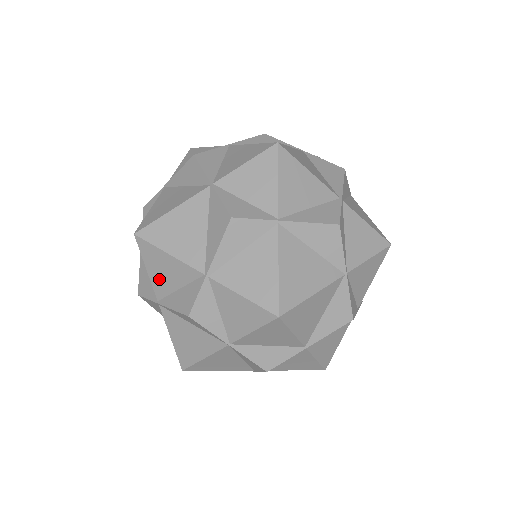
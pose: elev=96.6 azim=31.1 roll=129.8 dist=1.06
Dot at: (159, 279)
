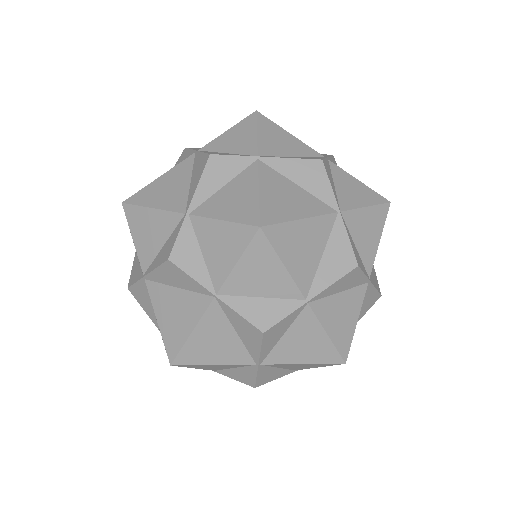
Dot at: (144, 245)
